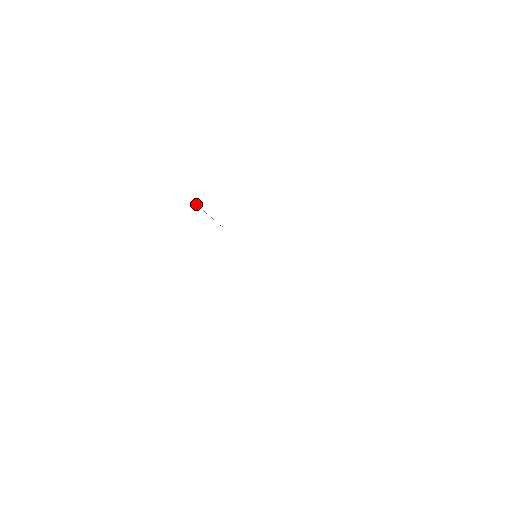
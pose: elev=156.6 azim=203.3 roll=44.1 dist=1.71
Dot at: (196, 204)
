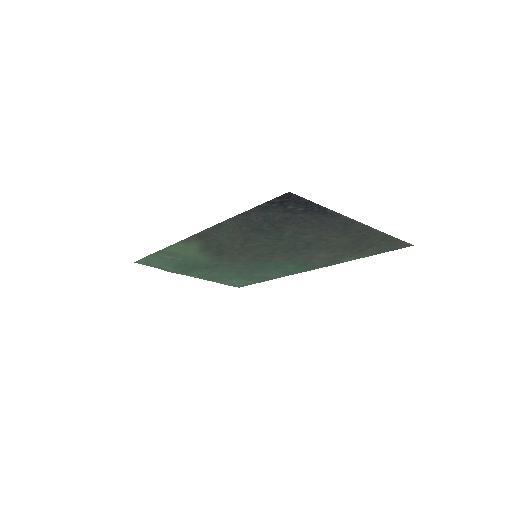
Dot at: (149, 262)
